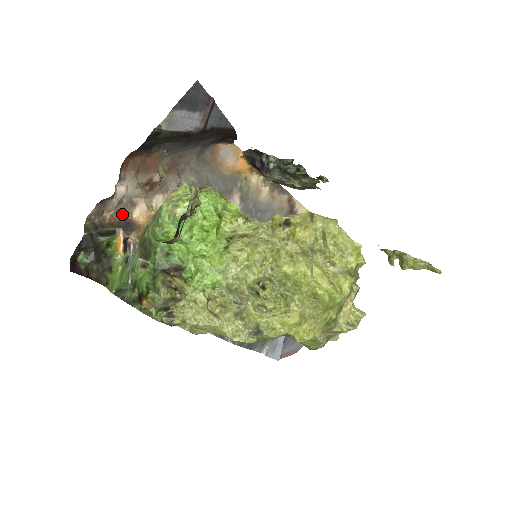
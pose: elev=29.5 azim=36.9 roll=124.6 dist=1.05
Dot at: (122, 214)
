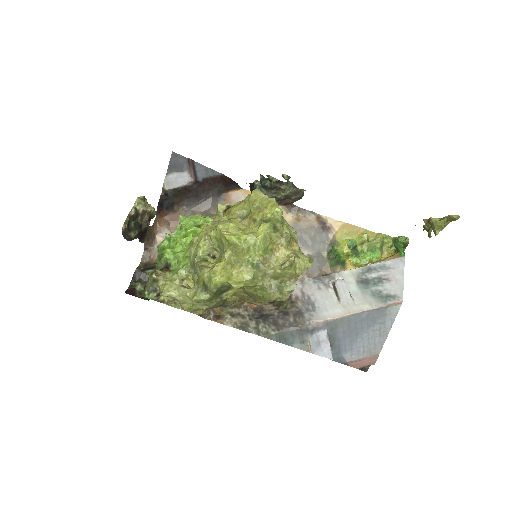
Dot at: occluded
